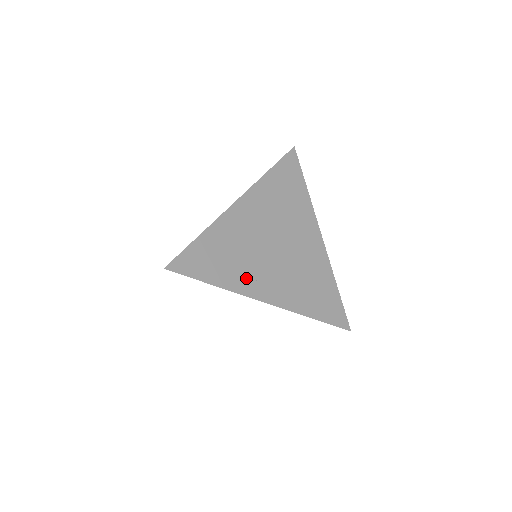
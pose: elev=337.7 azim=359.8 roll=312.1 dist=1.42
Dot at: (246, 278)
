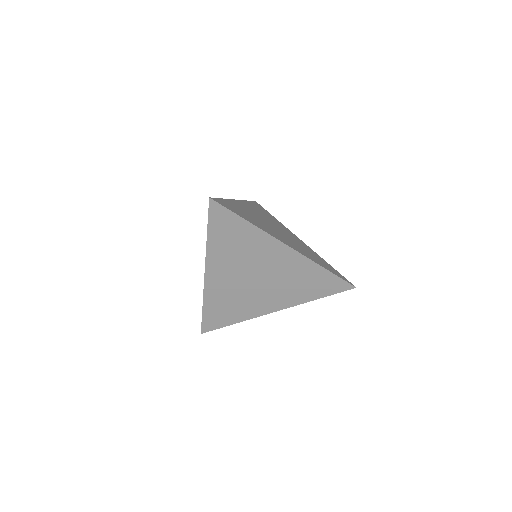
Dot at: (266, 229)
